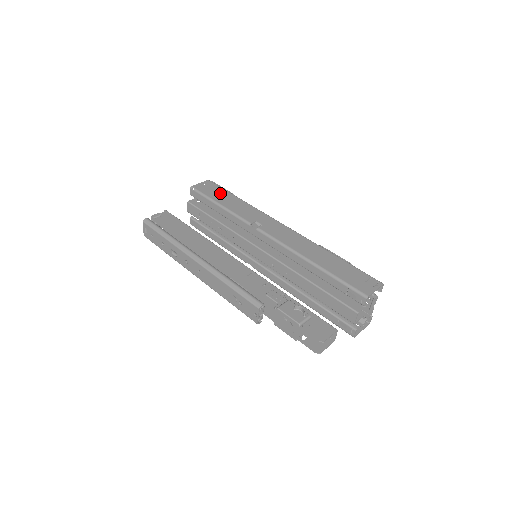
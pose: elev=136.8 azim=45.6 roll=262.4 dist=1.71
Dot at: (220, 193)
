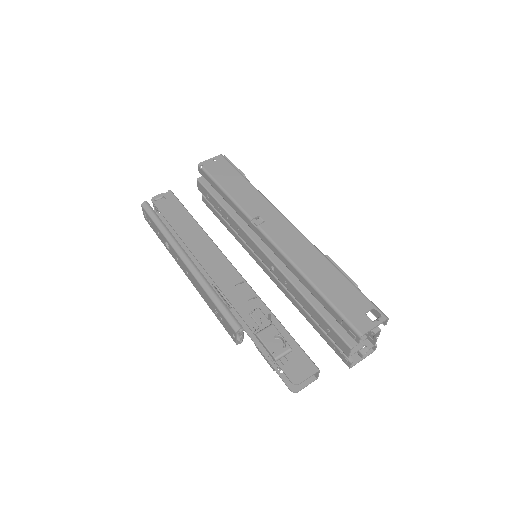
Dot at: (229, 174)
